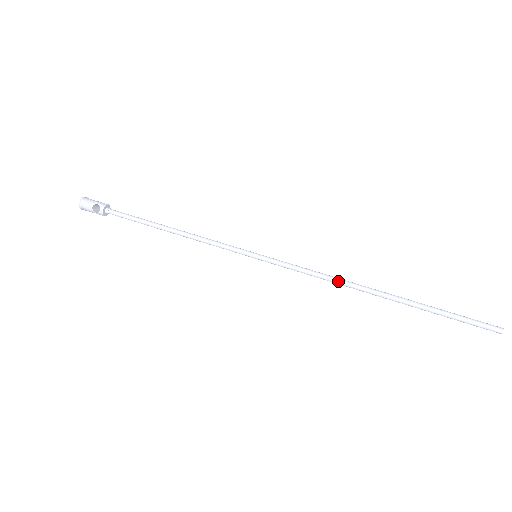
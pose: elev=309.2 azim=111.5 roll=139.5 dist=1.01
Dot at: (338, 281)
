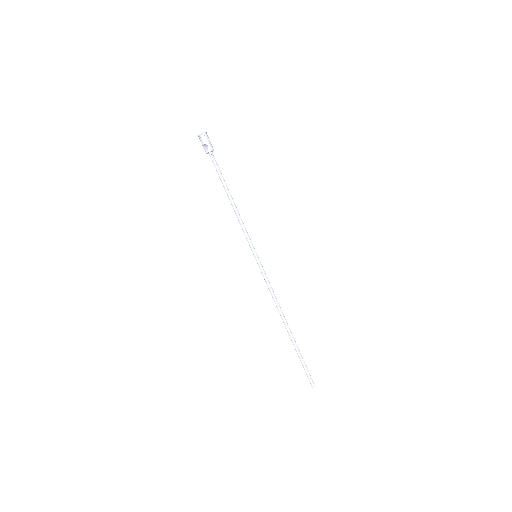
Dot at: (277, 305)
